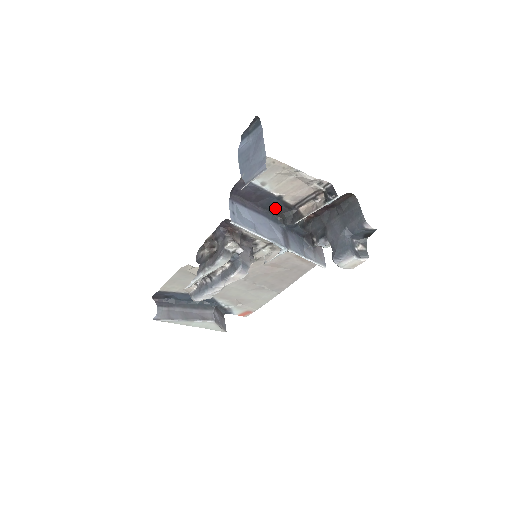
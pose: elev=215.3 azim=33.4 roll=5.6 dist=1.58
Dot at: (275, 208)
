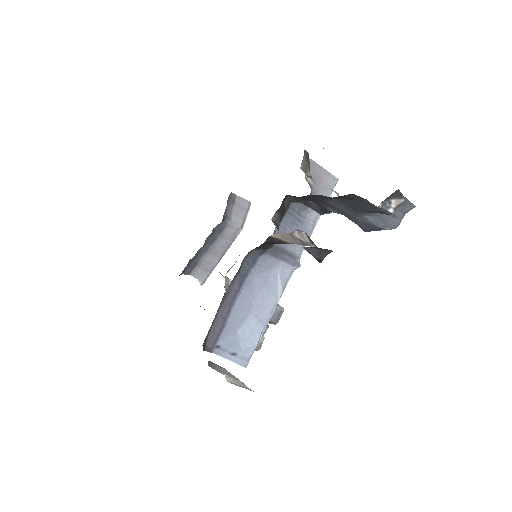
Dot at: occluded
